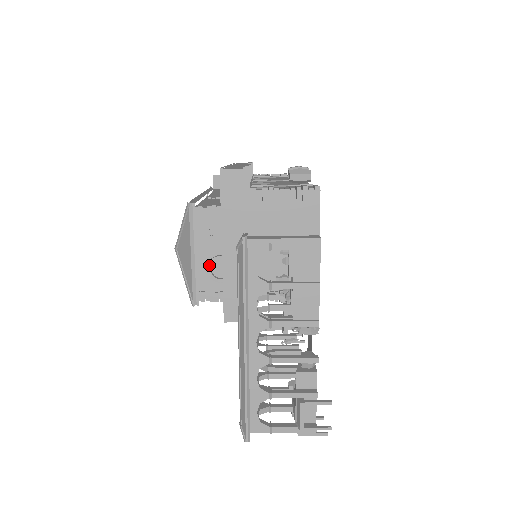
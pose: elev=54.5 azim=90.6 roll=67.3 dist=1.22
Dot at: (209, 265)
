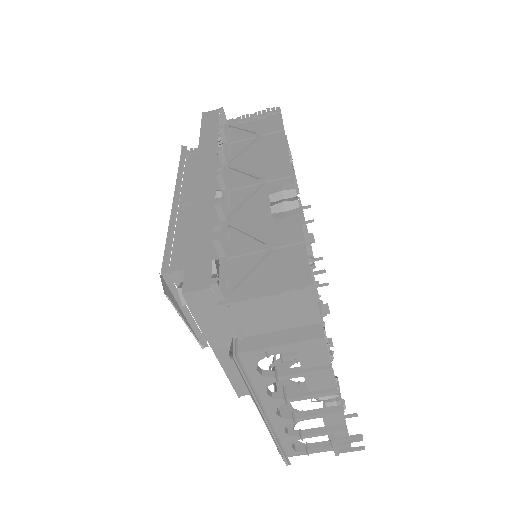
Dot at: occluded
